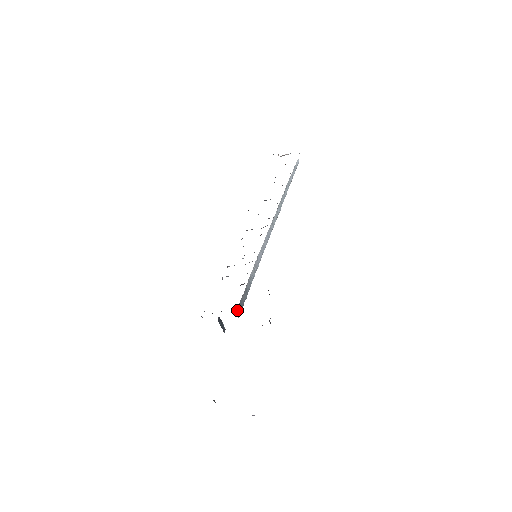
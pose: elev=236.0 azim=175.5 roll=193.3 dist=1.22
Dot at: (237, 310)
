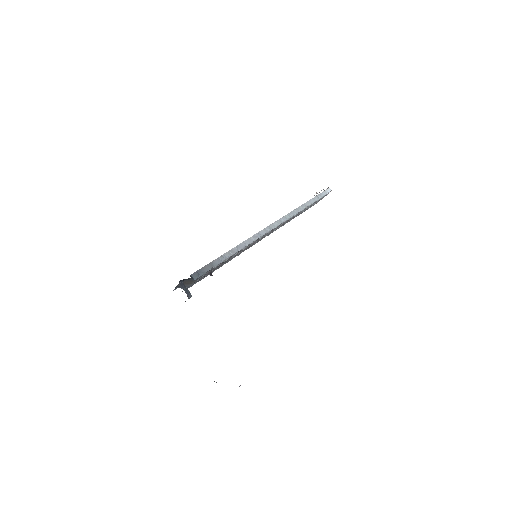
Dot at: (194, 274)
